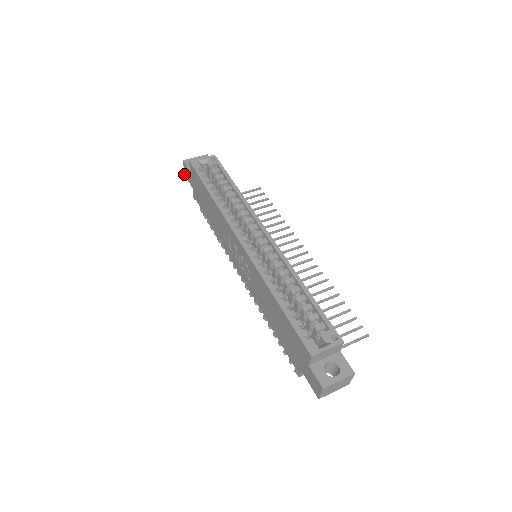
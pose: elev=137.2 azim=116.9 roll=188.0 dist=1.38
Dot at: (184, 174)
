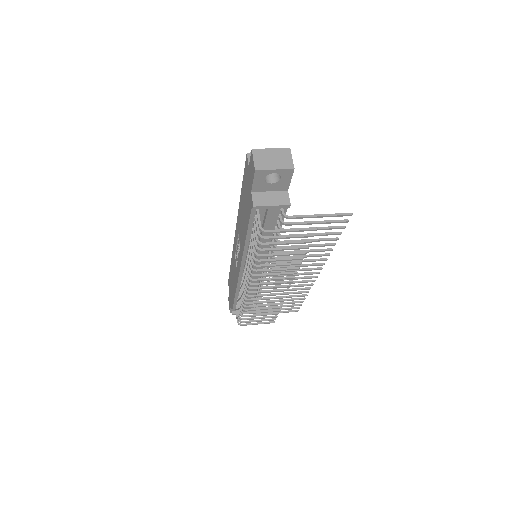
Dot at: occluded
